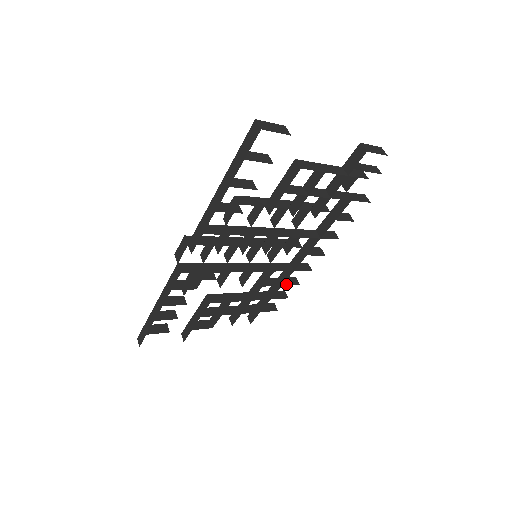
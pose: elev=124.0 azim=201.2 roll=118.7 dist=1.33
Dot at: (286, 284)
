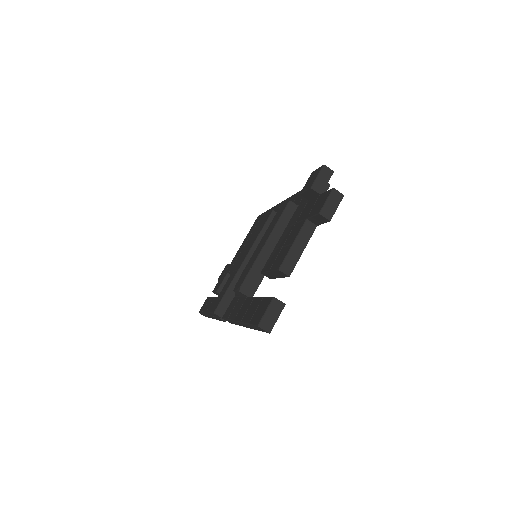
Dot at: occluded
